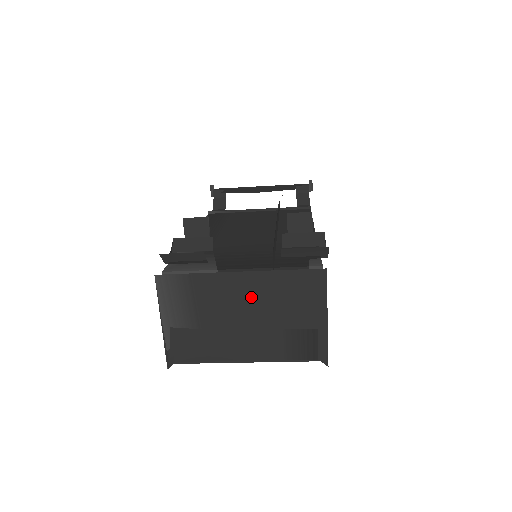
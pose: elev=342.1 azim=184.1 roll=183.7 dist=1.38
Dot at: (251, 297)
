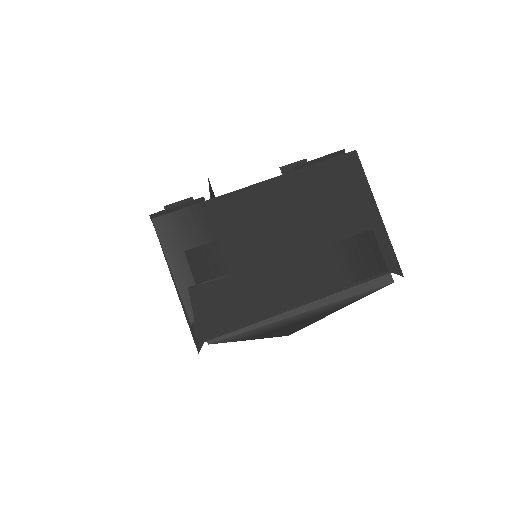
Dot at: (280, 212)
